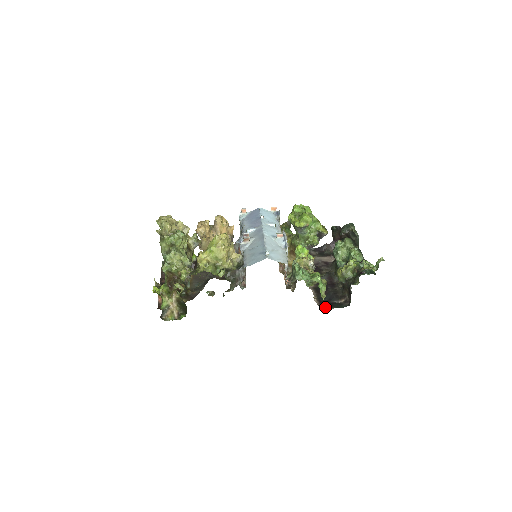
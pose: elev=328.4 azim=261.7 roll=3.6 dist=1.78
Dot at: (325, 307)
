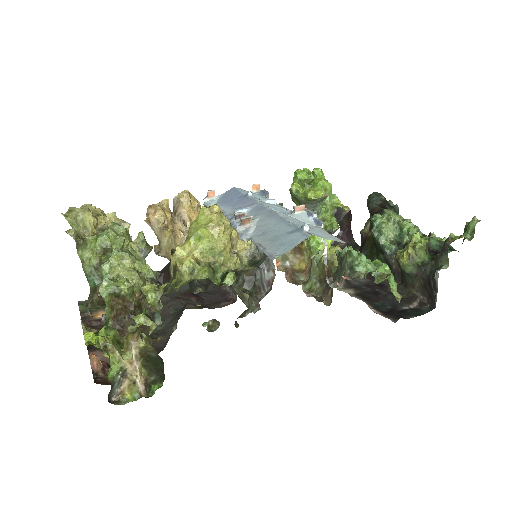
Dot at: (401, 317)
